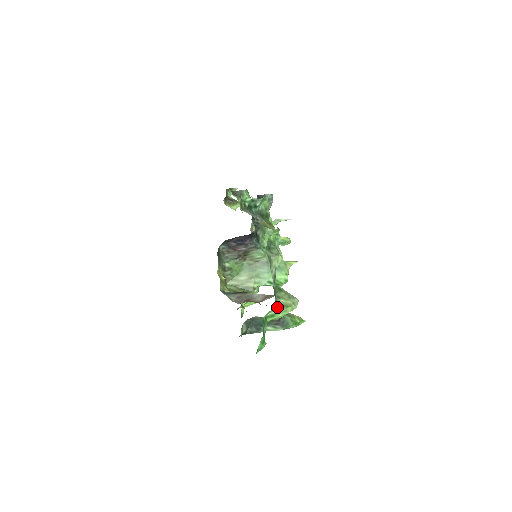
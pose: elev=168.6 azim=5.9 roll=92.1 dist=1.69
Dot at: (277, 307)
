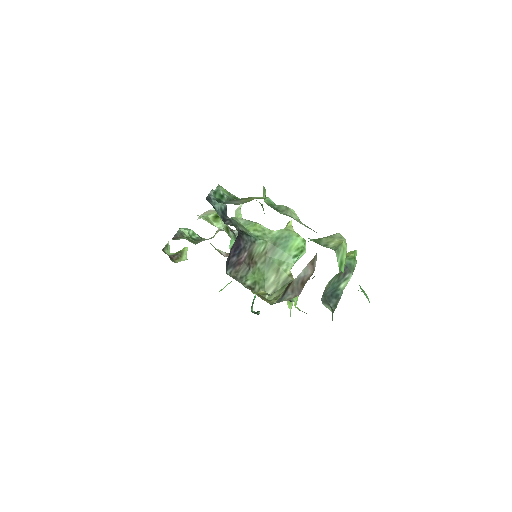
Dot at: (337, 251)
